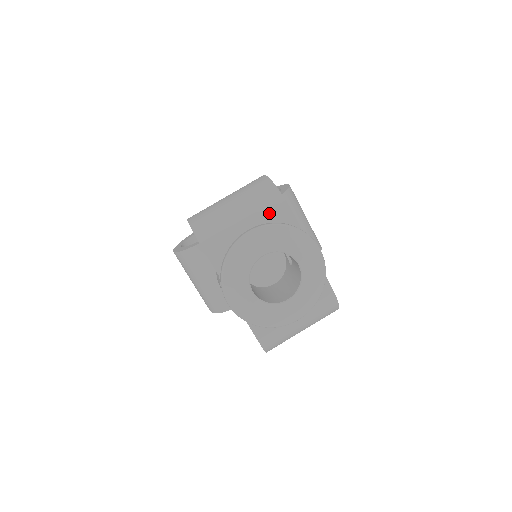
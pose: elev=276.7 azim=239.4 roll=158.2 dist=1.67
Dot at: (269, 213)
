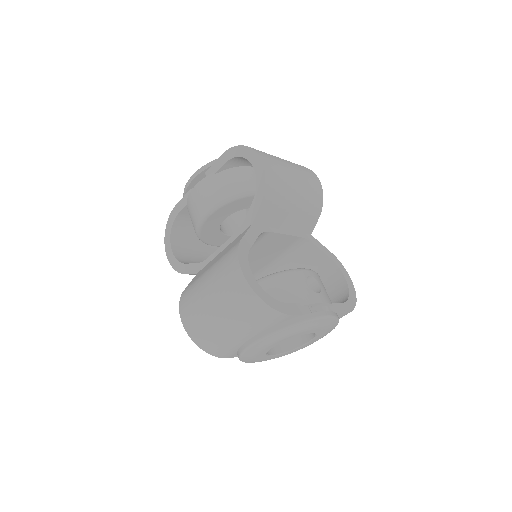
Dot at: (265, 323)
